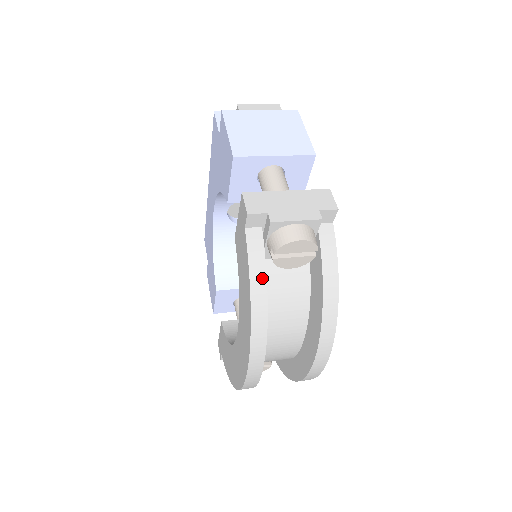
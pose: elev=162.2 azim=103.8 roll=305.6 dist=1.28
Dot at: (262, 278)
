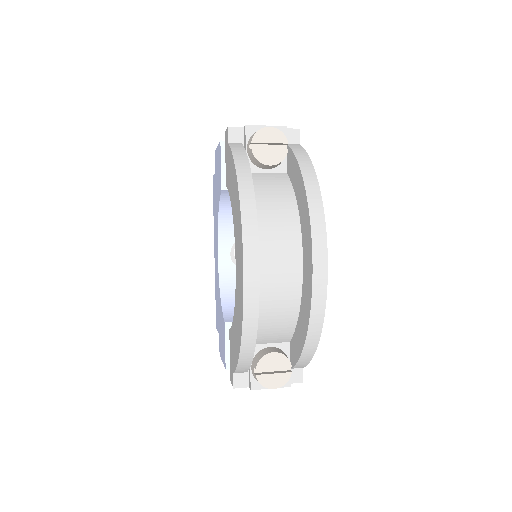
Dot at: (244, 158)
